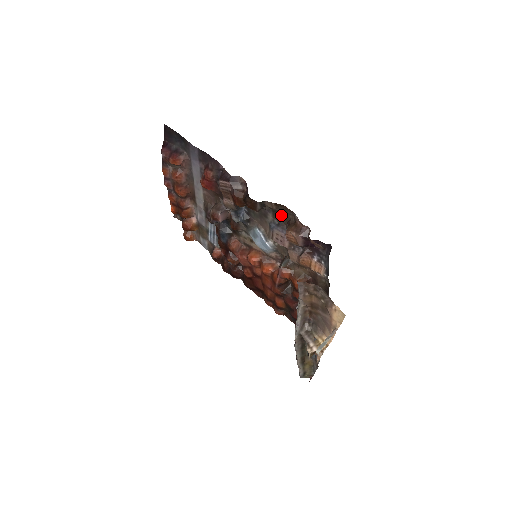
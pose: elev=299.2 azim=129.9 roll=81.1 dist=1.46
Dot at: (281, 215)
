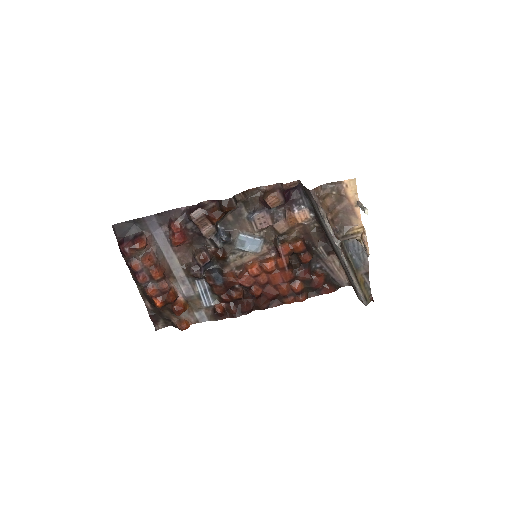
Dot at: (251, 202)
